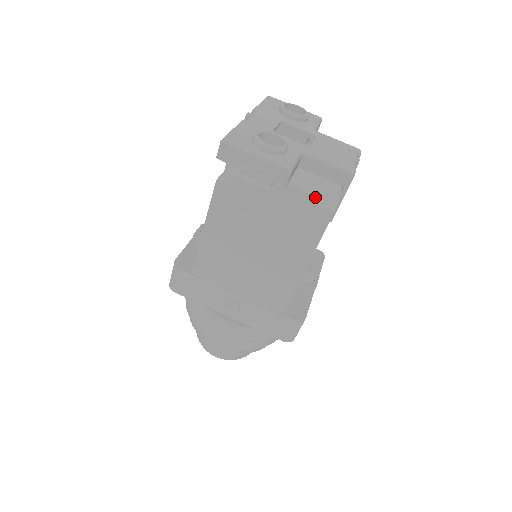
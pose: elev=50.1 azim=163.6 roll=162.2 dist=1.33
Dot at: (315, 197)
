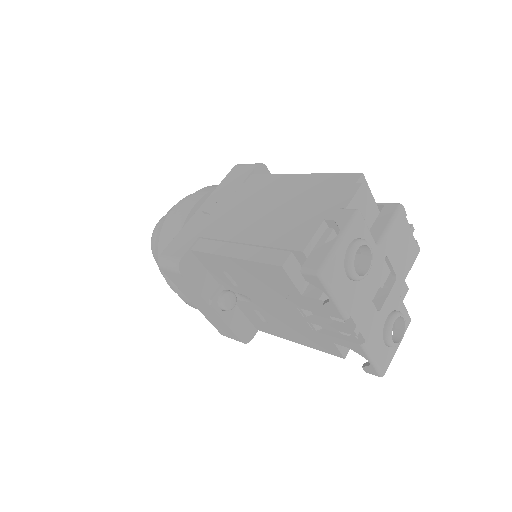
Dot at: (406, 293)
